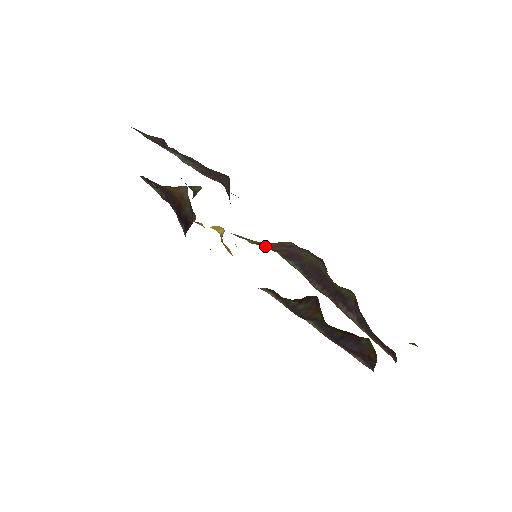
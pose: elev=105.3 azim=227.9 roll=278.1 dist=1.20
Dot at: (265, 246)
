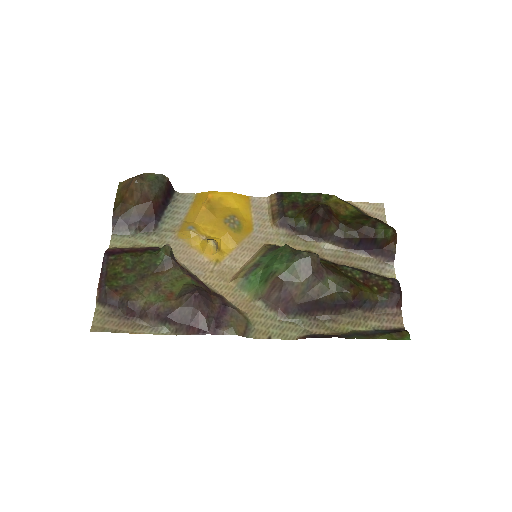
Dot at: (263, 298)
